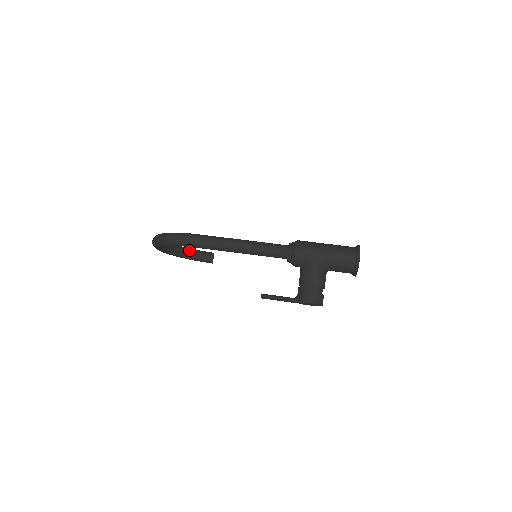
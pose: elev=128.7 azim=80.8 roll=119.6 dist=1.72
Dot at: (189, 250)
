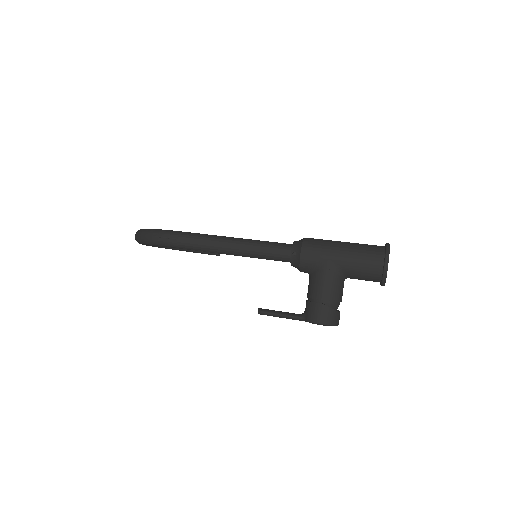
Dot at: occluded
